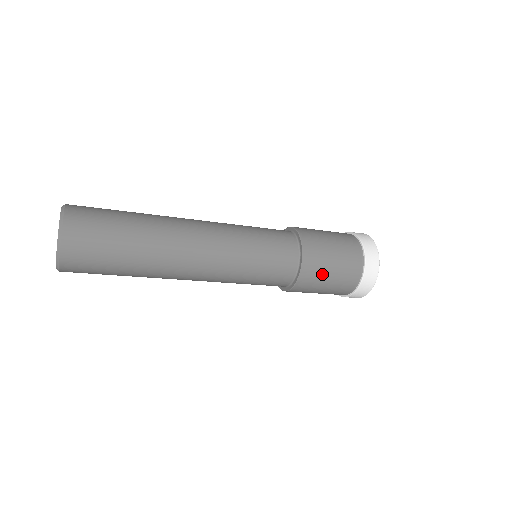
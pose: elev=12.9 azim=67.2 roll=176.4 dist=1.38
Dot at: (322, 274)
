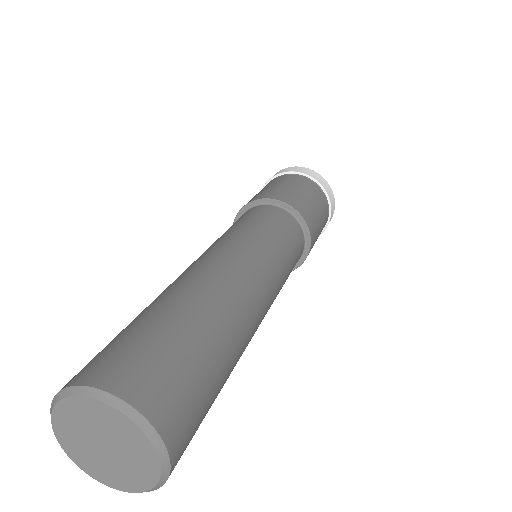
Dot at: occluded
